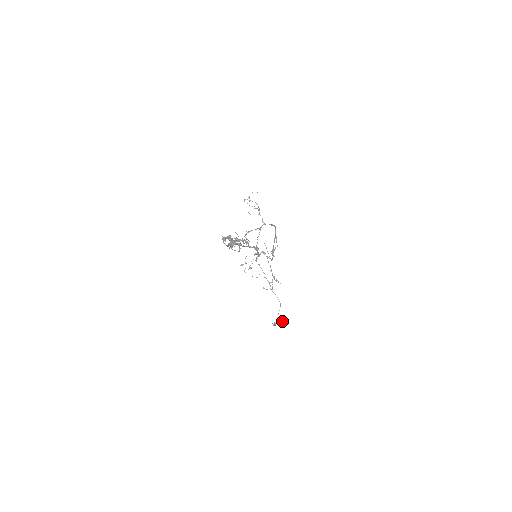
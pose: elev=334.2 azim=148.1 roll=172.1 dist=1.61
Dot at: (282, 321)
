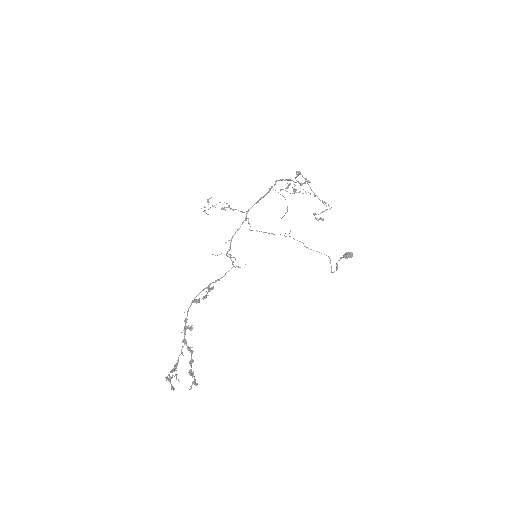
Dot at: (347, 254)
